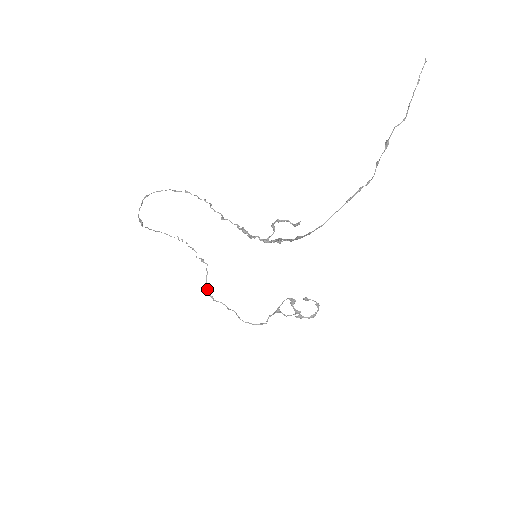
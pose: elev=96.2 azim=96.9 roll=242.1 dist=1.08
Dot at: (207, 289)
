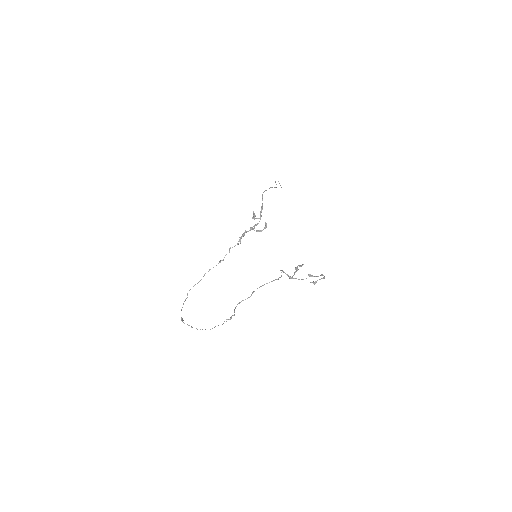
Dot at: (235, 308)
